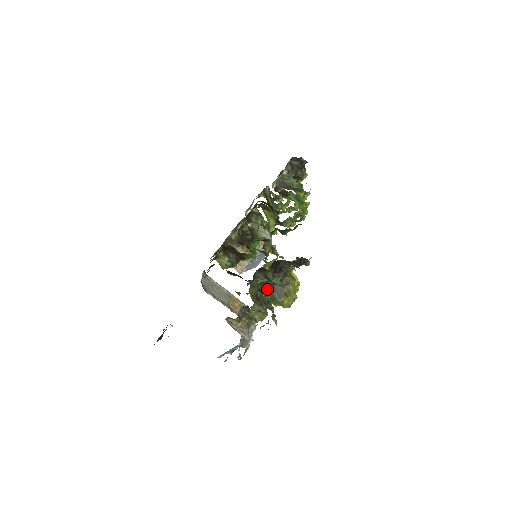
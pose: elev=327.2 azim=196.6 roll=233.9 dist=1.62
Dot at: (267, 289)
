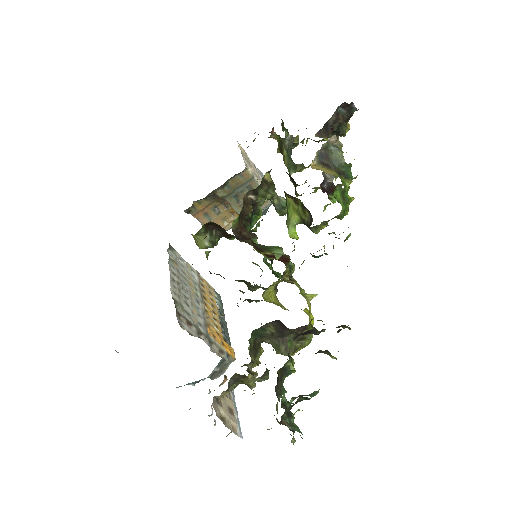
Dot at: (286, 374)
